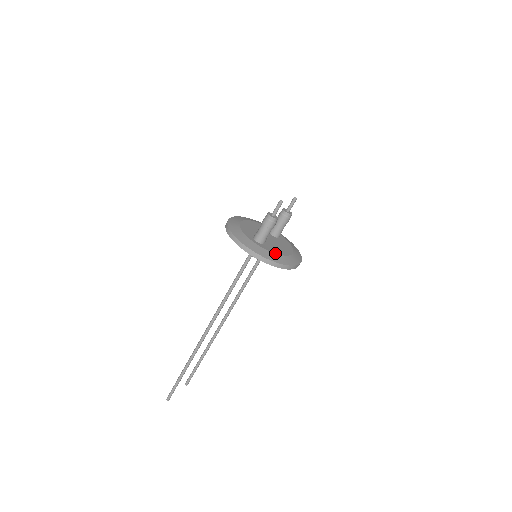
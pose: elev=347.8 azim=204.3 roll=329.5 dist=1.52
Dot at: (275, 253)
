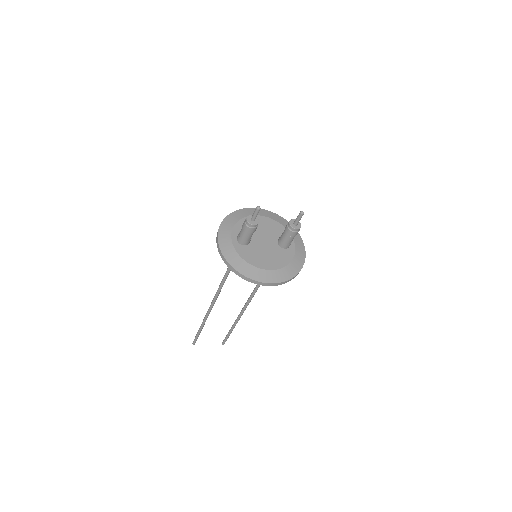
Dot at: (243, 259)
